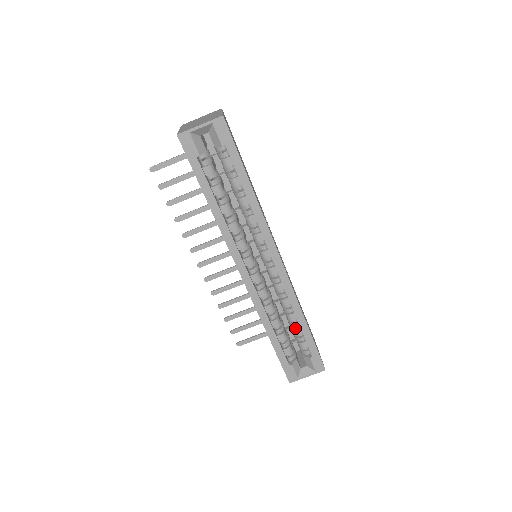
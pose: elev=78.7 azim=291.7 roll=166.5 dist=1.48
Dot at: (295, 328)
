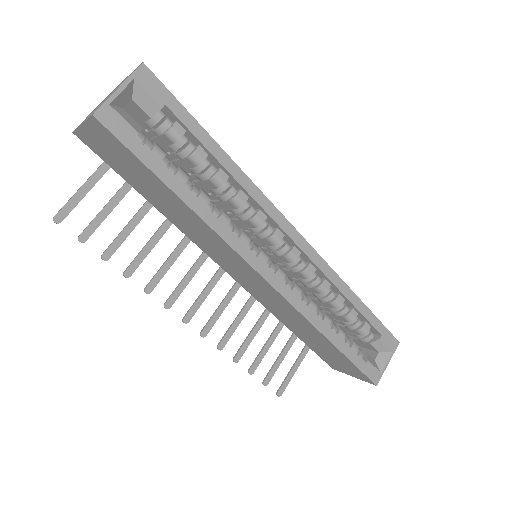
Dot at: (348, 313)
